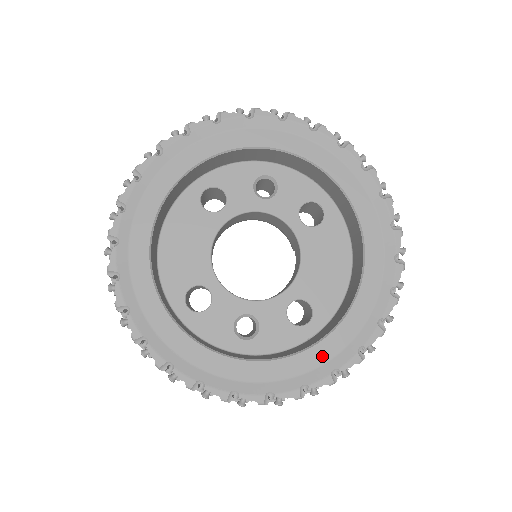
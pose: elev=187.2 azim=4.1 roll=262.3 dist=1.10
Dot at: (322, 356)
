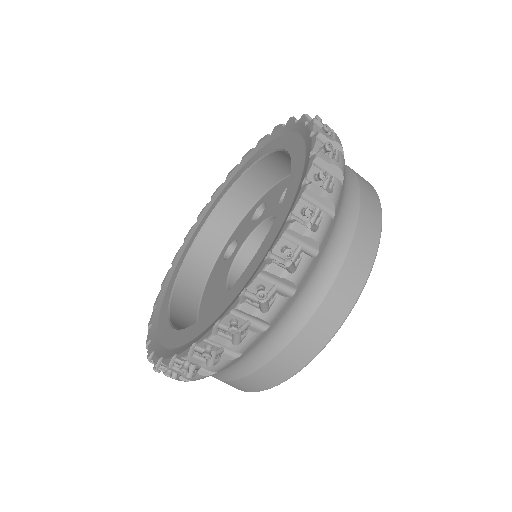
Dot at: (261, 256)
